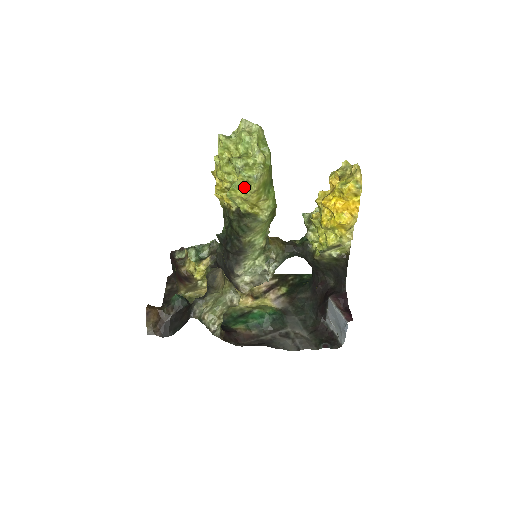
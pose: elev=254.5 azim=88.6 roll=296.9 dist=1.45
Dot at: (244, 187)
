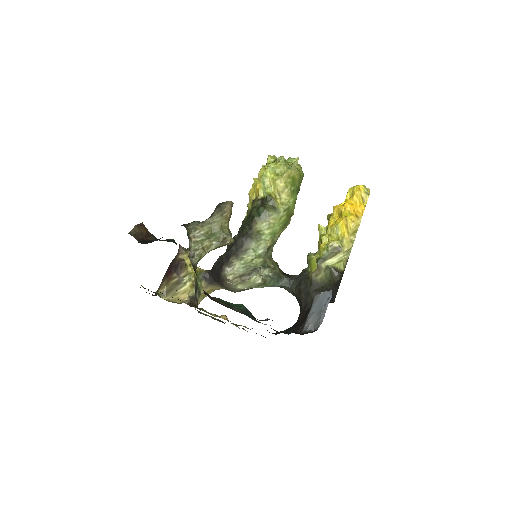
Dot at: (278, 174)
